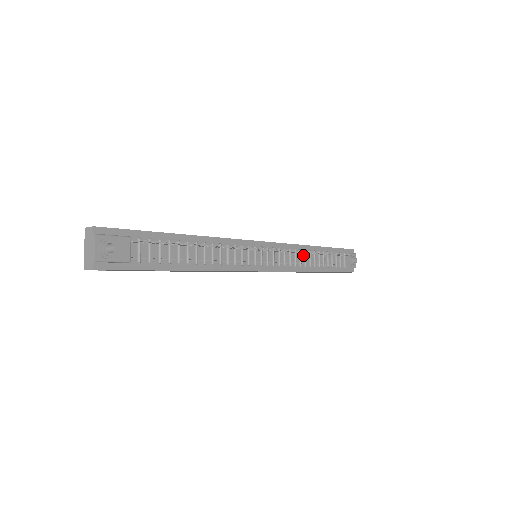
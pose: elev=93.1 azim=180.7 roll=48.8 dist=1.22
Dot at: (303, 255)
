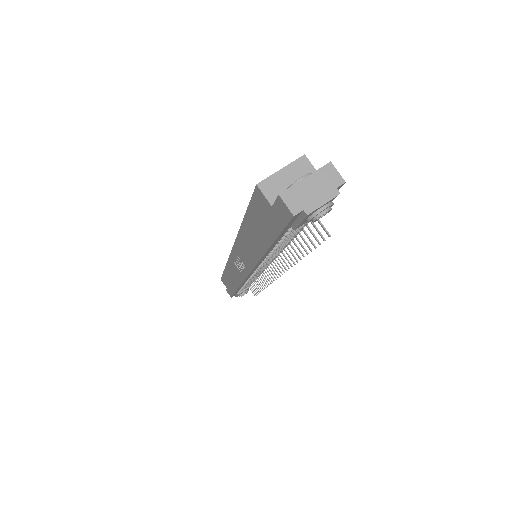
Dot at: occluded
